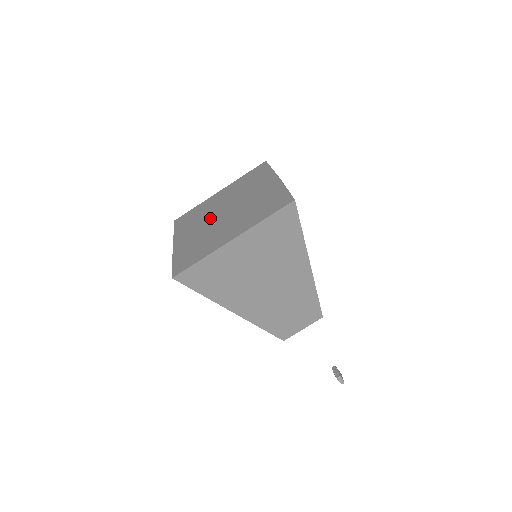
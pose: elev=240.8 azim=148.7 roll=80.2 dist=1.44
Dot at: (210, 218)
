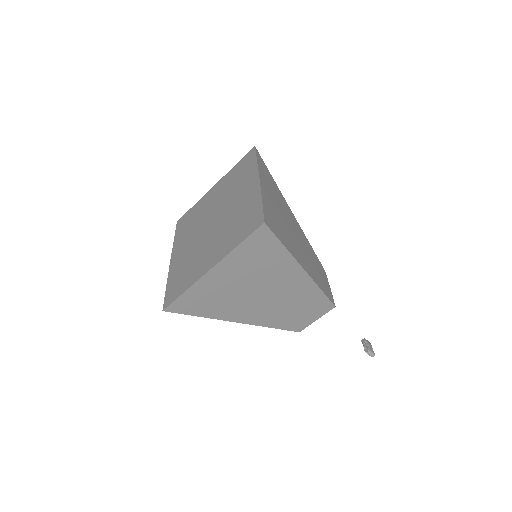
Dot at: (200, 228)
